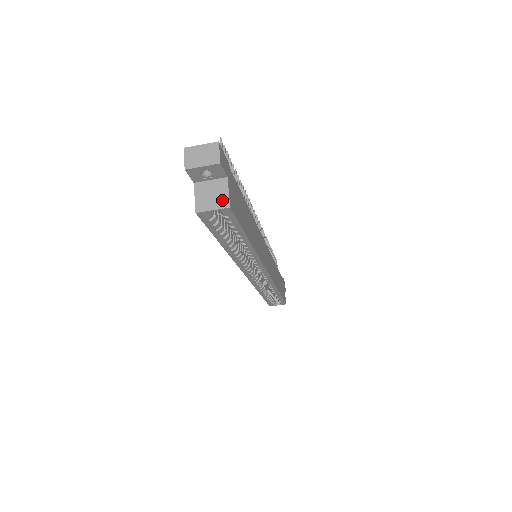
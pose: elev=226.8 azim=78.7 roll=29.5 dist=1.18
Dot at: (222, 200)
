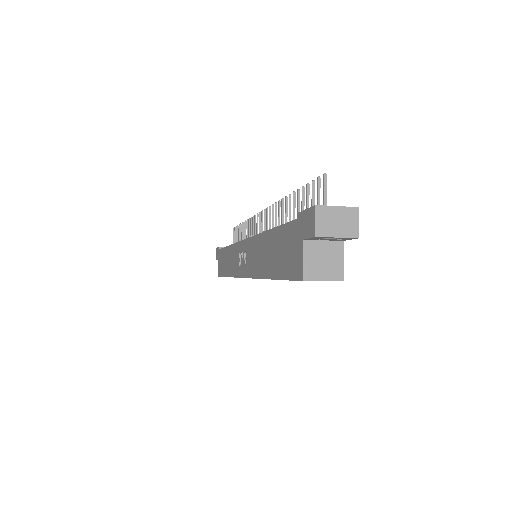
Dot at: (335, 270)
